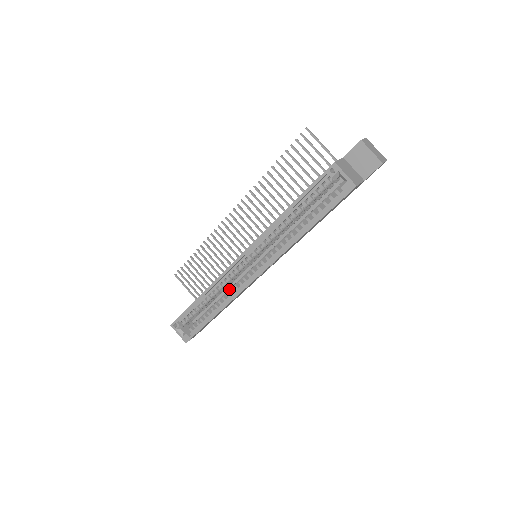
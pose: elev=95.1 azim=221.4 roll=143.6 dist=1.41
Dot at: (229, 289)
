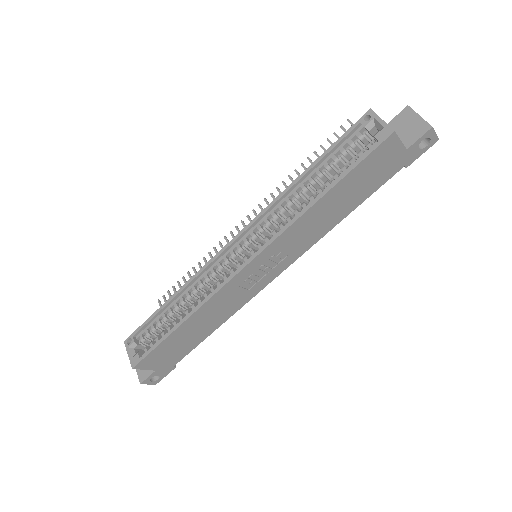
Dot at: occluded
